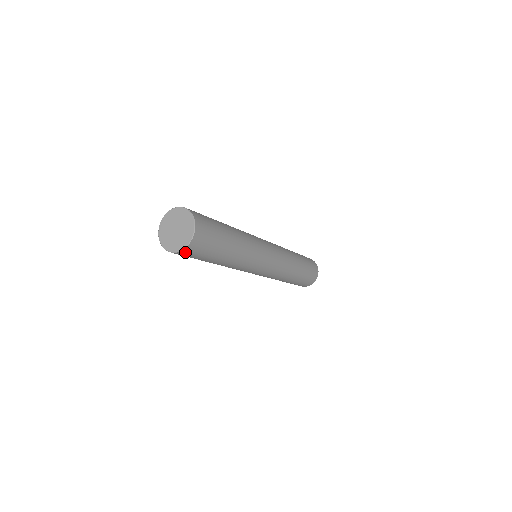
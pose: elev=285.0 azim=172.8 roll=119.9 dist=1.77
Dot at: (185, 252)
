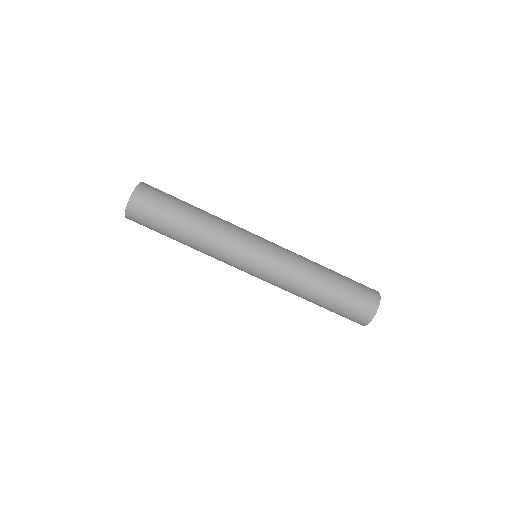
Dot at: (131, 219)
